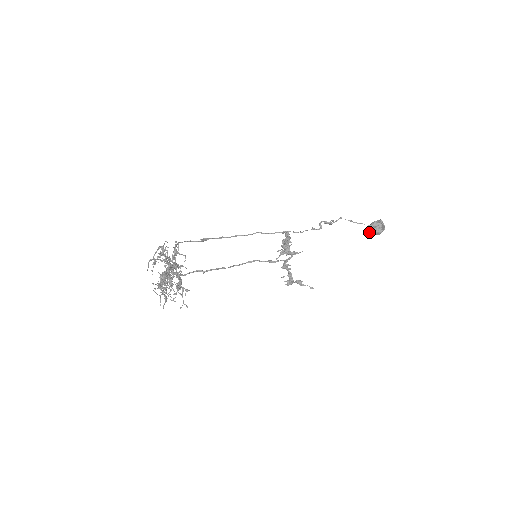
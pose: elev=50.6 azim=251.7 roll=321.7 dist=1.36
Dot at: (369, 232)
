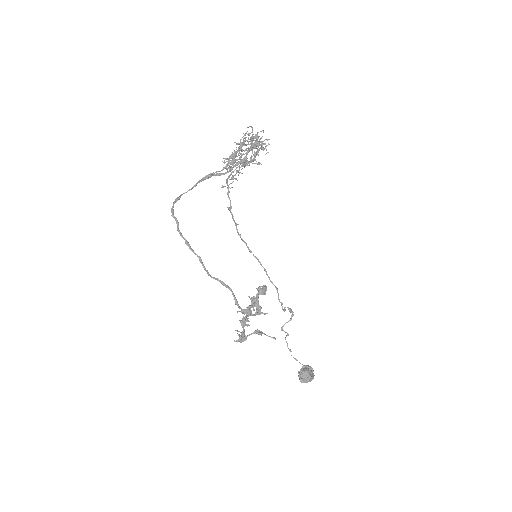
Dot at: (301, 373)
